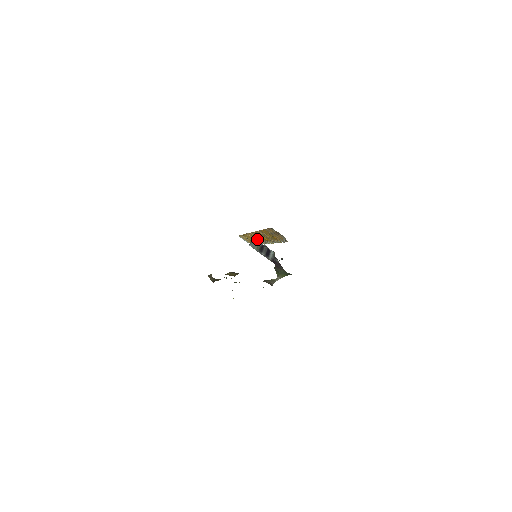
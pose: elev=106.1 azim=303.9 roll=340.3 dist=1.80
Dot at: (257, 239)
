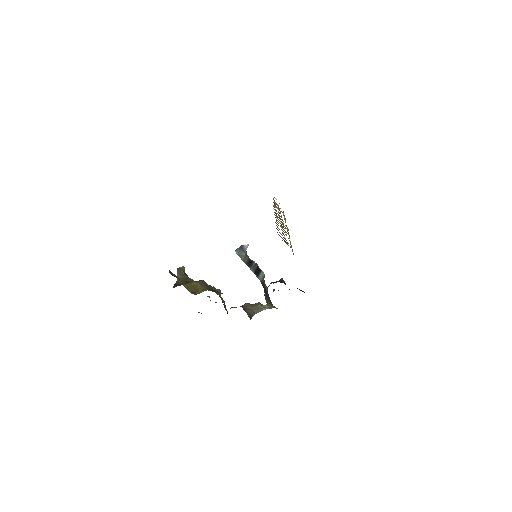
Dot at: (246, 248)
